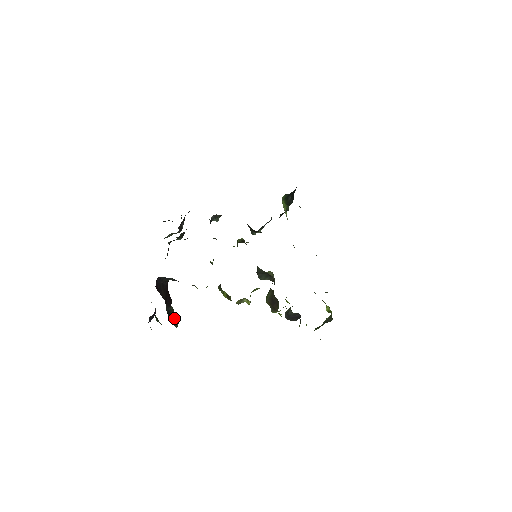
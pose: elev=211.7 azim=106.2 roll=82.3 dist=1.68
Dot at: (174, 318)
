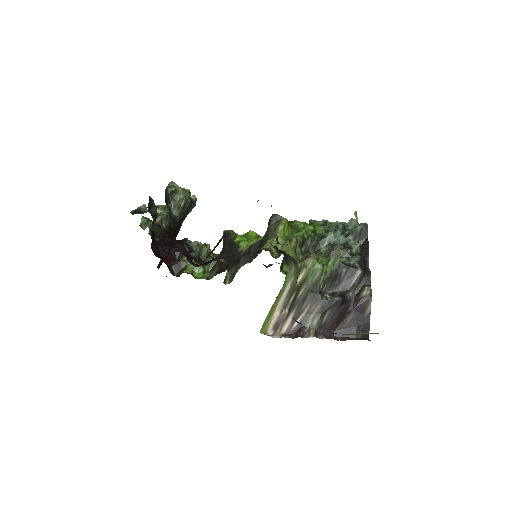
Dot at: (190, 207)
